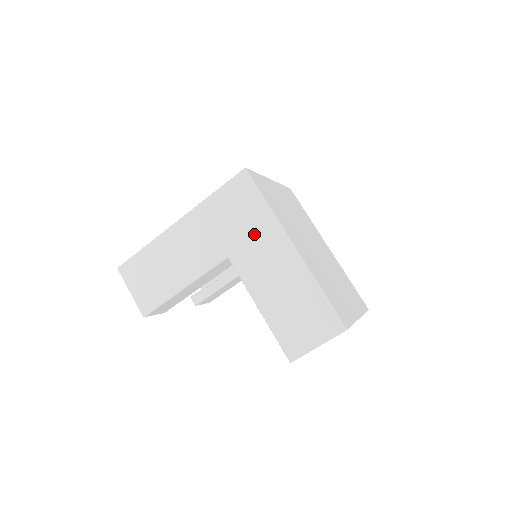
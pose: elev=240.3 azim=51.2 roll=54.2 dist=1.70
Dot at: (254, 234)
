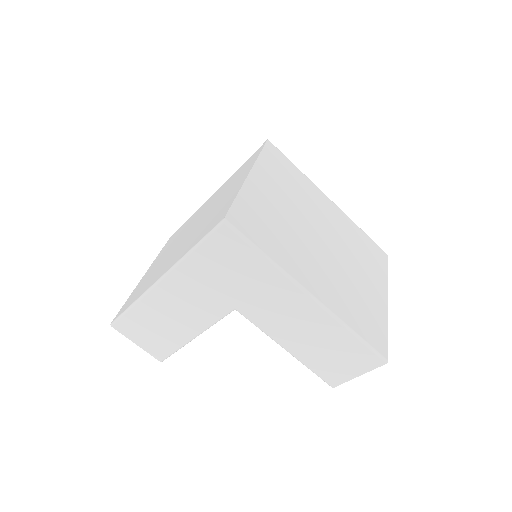
Dot at: (260, 288)
